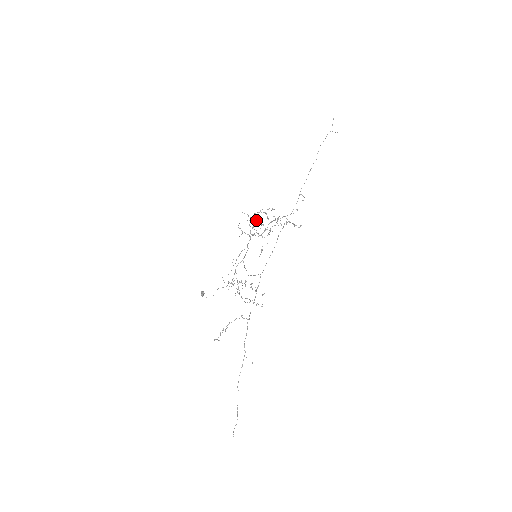
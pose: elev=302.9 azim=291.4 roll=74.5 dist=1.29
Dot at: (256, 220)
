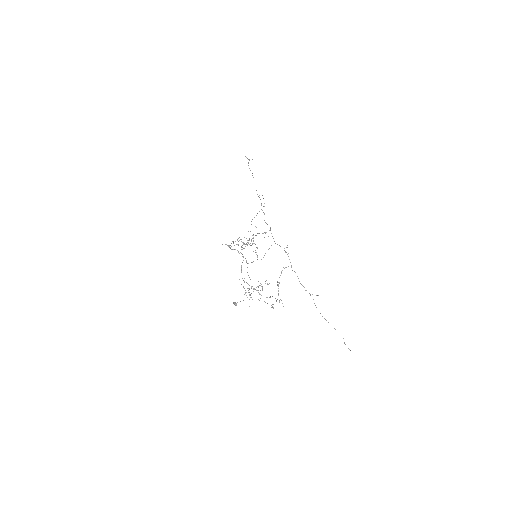
Dot at: occluded
